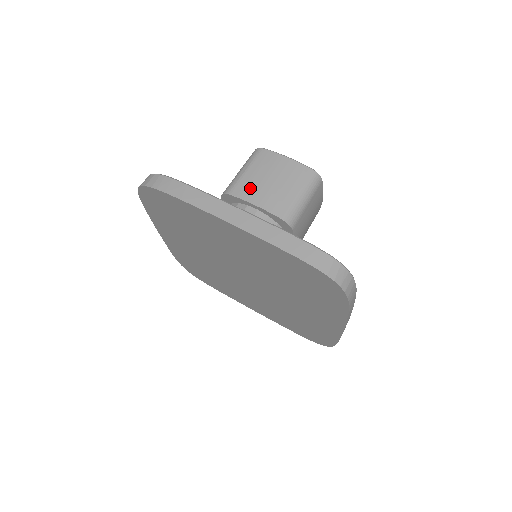
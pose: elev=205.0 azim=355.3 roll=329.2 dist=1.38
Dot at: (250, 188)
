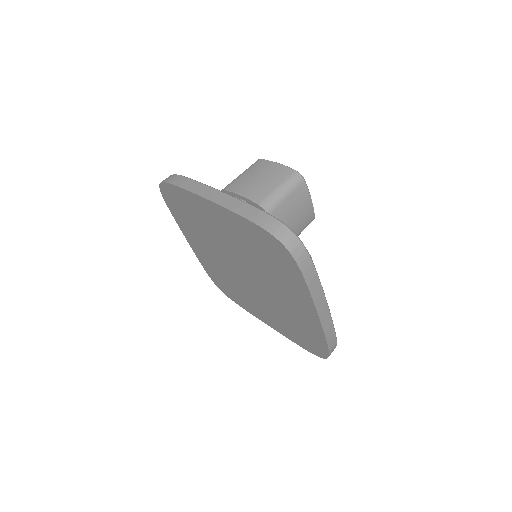
Dot at: (240, 184)
